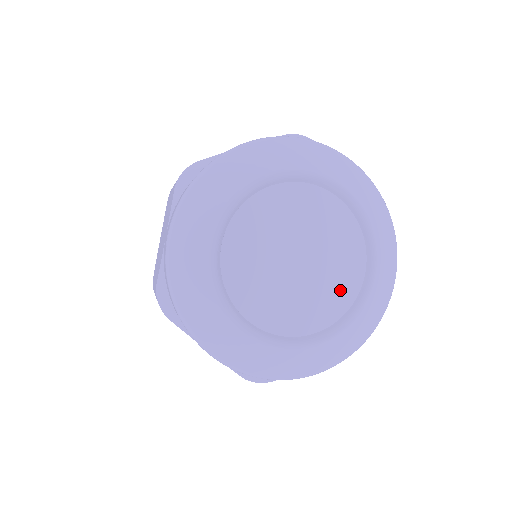
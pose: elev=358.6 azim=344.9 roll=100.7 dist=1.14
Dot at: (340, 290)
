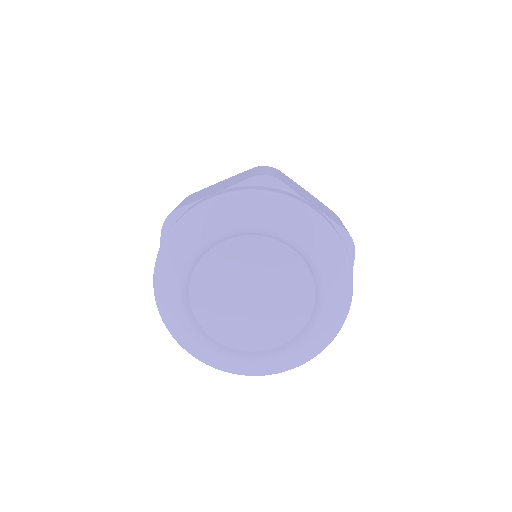
Dot at: (292, 317)
